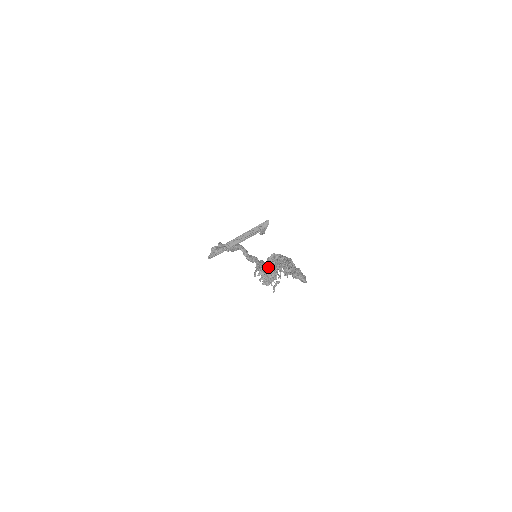
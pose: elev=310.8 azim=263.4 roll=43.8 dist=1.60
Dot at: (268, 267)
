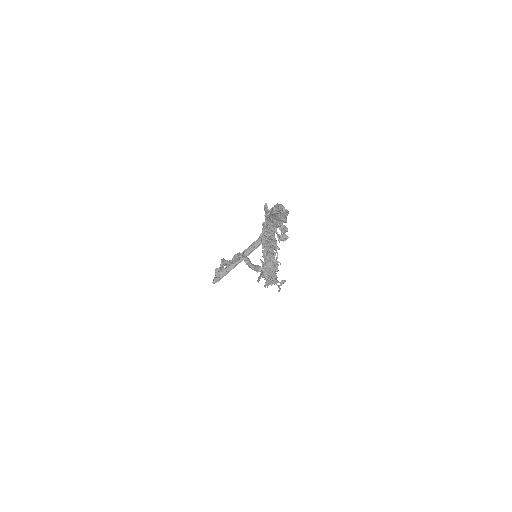
Dot at: (264, 252)
